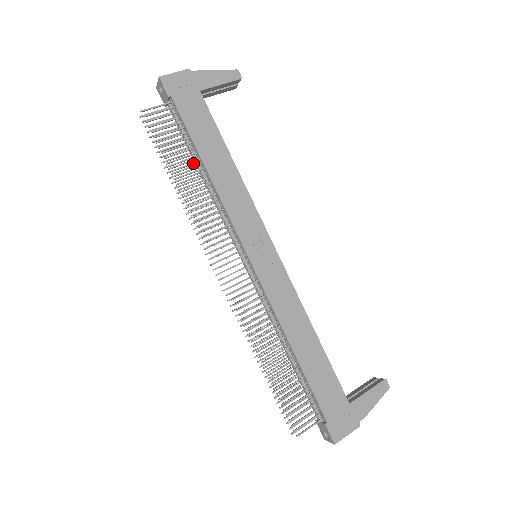
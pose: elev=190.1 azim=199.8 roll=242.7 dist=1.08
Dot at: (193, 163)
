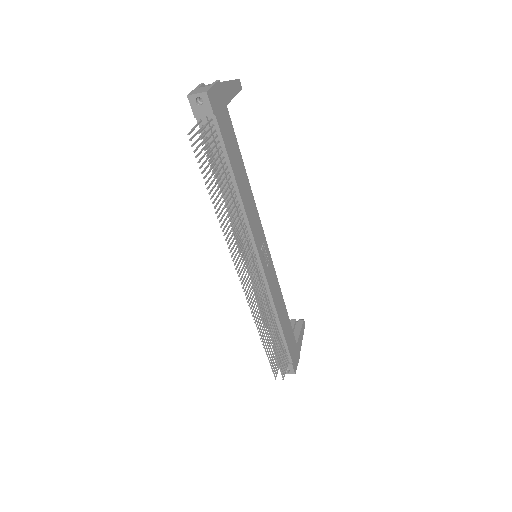
Dot at: (220, 179)
